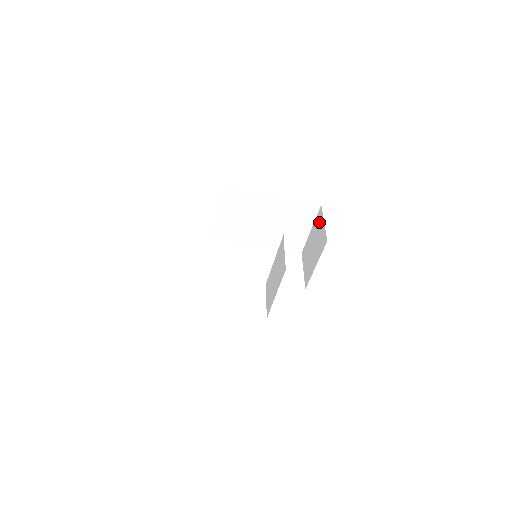
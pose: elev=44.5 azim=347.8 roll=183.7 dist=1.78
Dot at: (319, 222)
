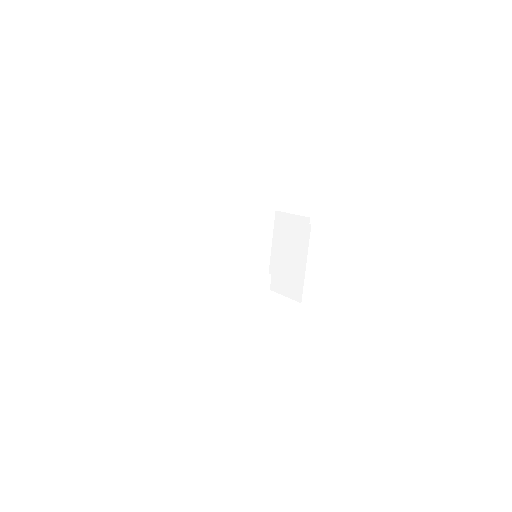
Dot at: occluded
